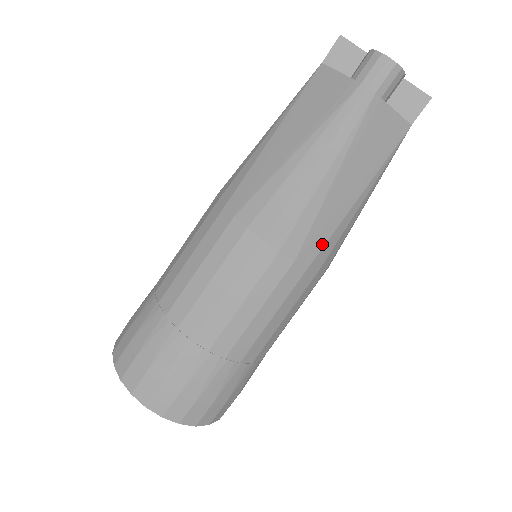
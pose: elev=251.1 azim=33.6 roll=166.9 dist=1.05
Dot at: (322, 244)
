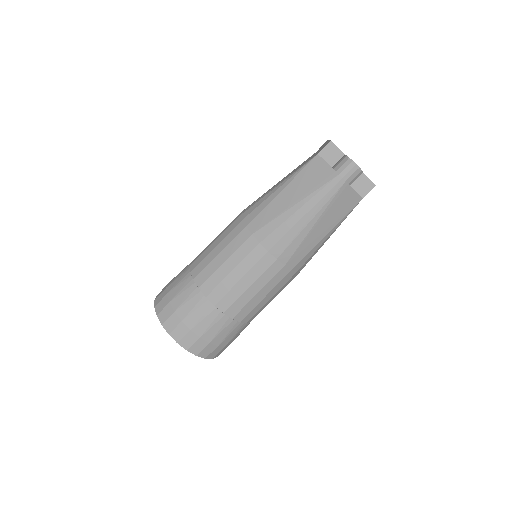
Dot at: (302, 258)
